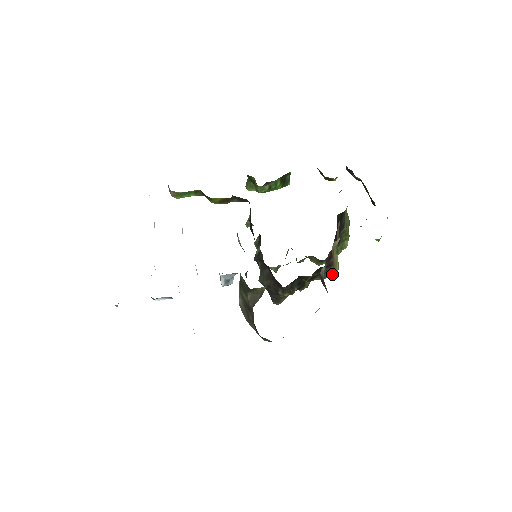
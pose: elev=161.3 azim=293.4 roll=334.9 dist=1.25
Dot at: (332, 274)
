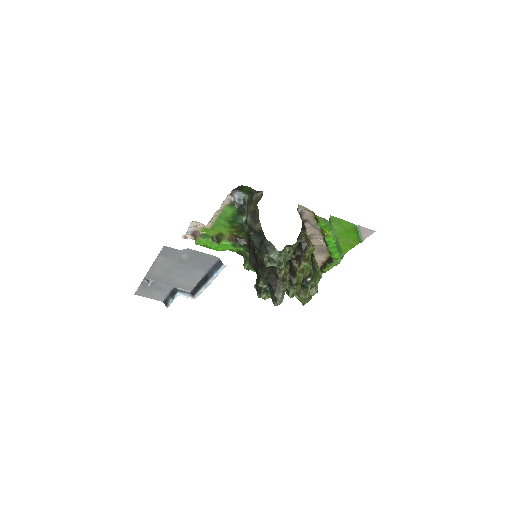
Dot at: (310, 247)
